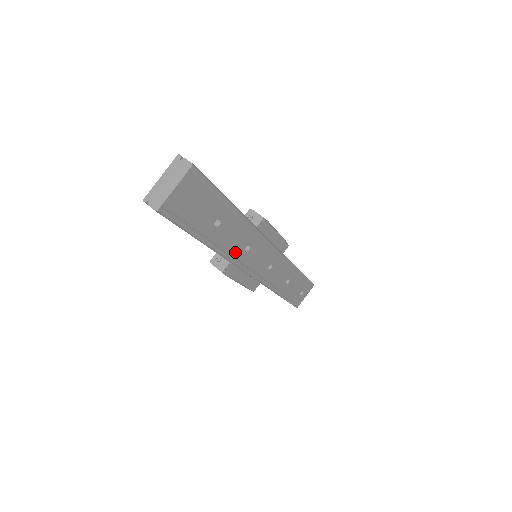
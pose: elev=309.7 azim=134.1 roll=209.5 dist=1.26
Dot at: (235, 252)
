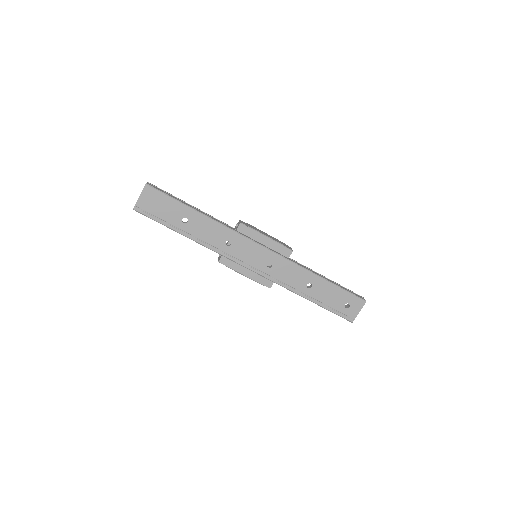
Dot at: (216, 245)
